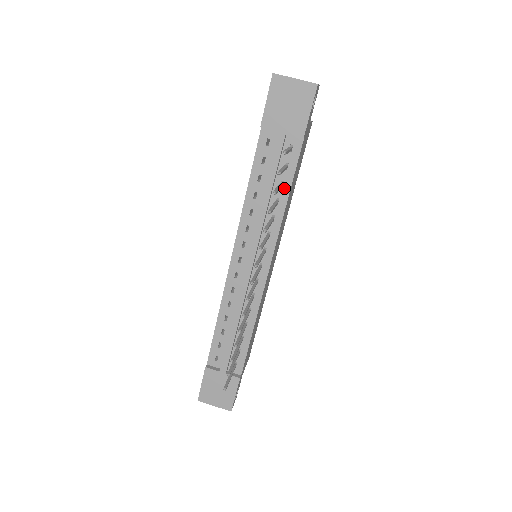
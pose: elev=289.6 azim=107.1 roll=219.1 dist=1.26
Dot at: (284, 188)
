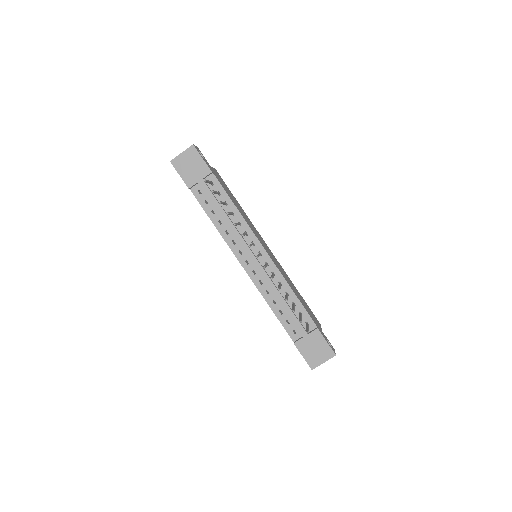
Dot at: (229, 204)
